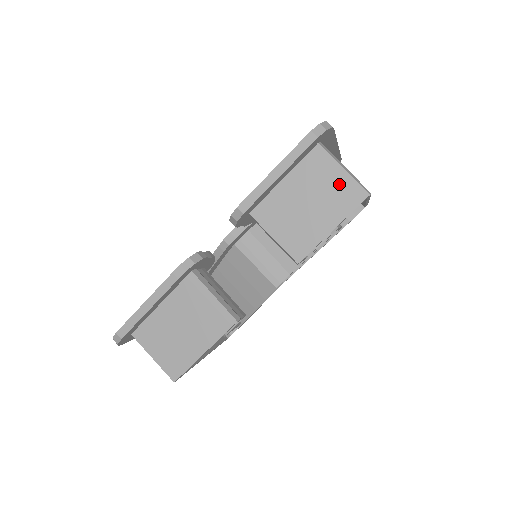
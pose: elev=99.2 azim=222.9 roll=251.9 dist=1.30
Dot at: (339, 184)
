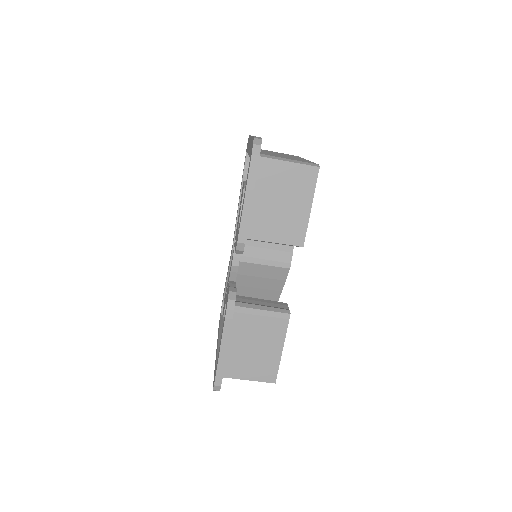
Dot at: (294, 174)
